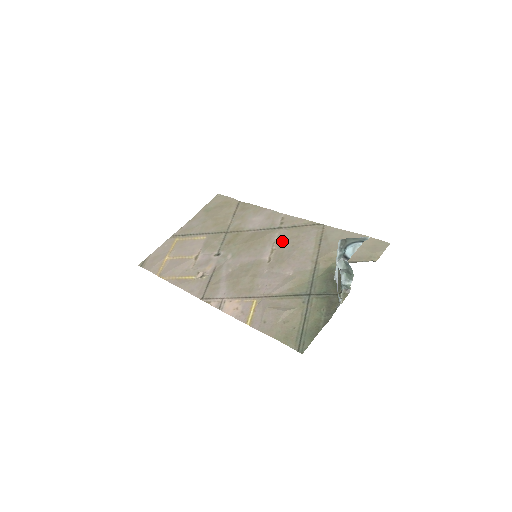
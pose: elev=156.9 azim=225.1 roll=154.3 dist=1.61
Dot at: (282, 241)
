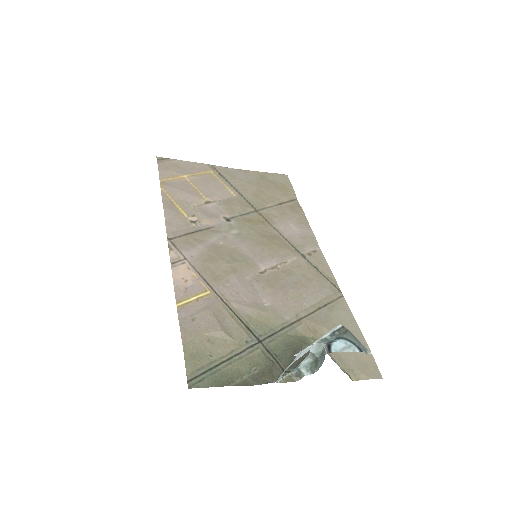
Dot at: (292, 269)
